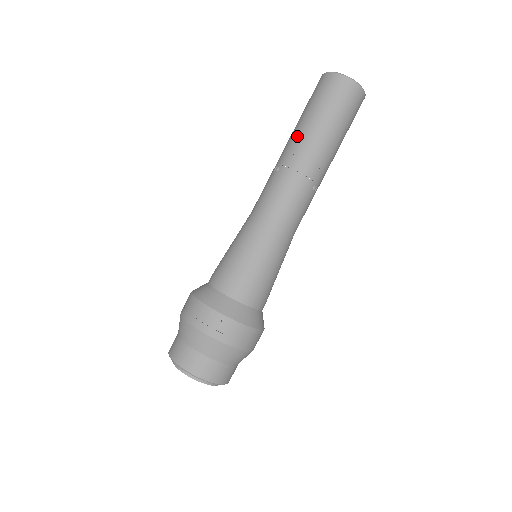
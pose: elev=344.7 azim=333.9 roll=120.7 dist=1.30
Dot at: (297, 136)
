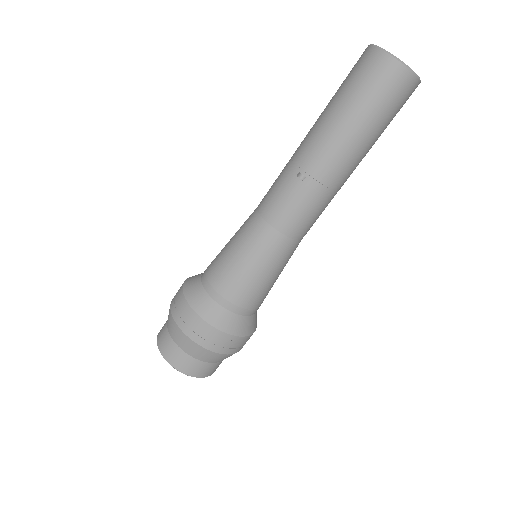
Dot at: (334, 142)
